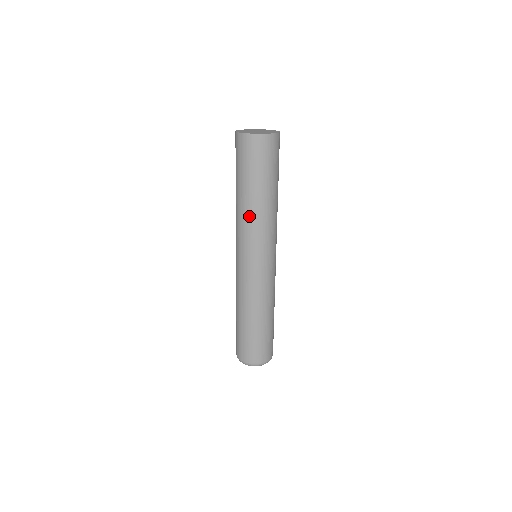
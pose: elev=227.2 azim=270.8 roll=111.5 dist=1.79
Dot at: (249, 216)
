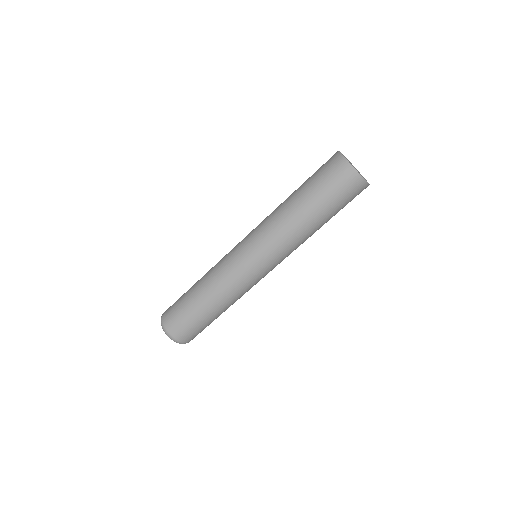
Dot at: (286, 223)
